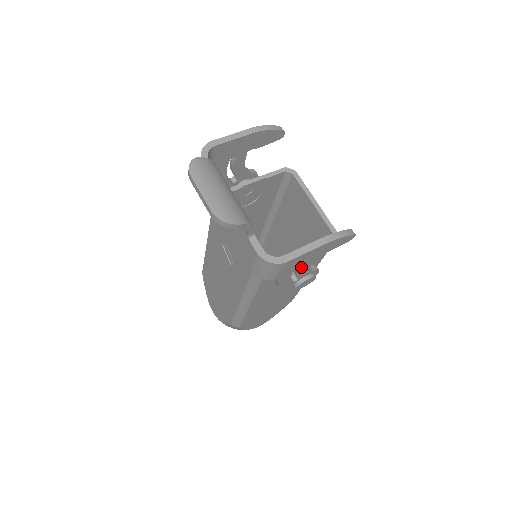
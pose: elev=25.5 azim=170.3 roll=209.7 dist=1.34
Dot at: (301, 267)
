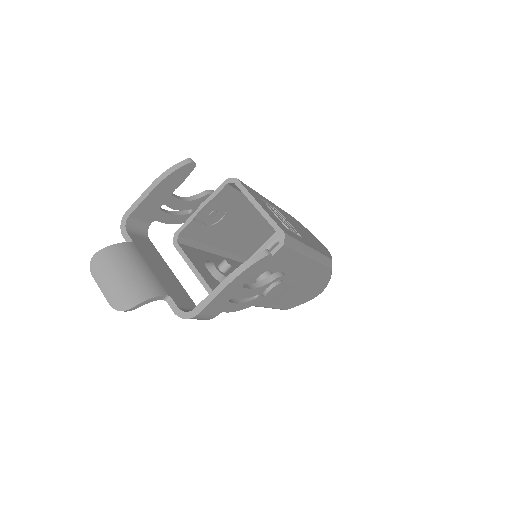
Dot at: (237, 297)
